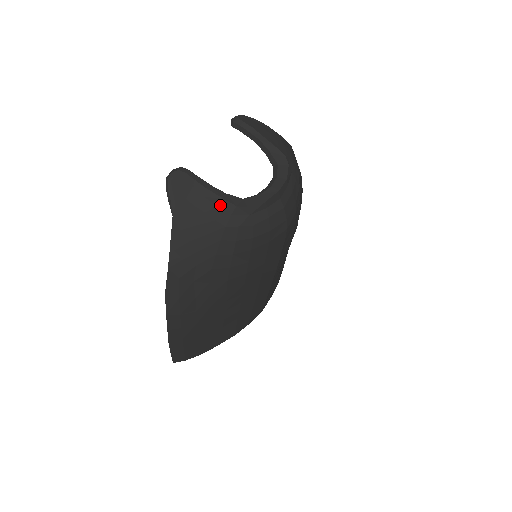
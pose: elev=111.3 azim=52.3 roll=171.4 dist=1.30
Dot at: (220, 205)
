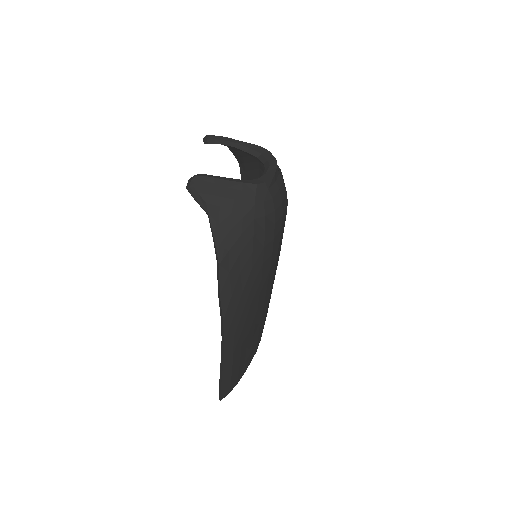
Dot at: (244, 189)
